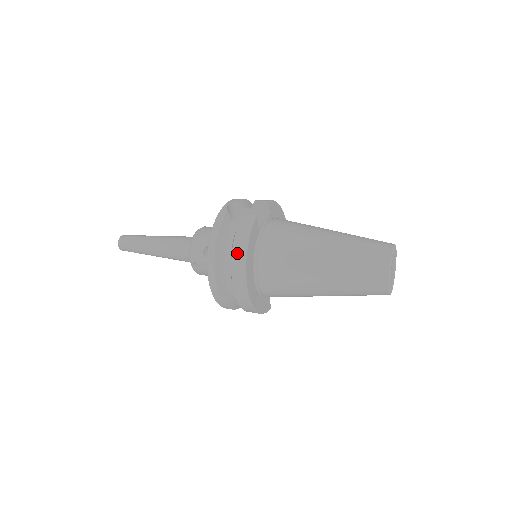
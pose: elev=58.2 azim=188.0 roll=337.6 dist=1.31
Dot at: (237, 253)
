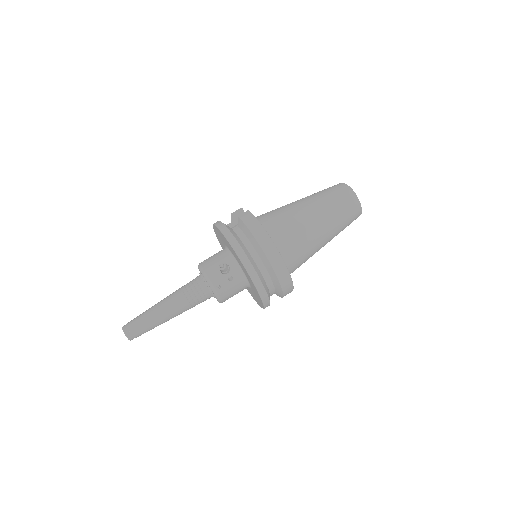
Dot at: (259, 235)
